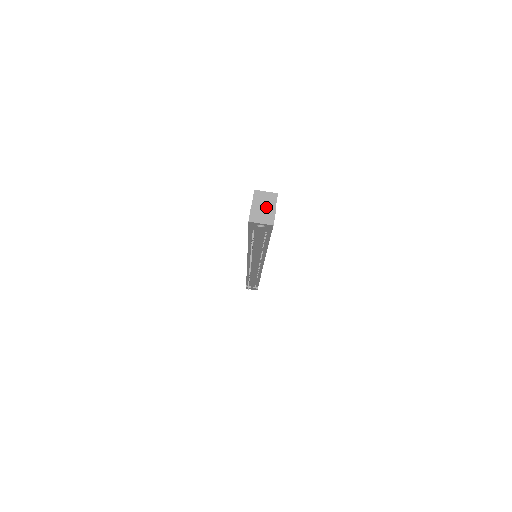
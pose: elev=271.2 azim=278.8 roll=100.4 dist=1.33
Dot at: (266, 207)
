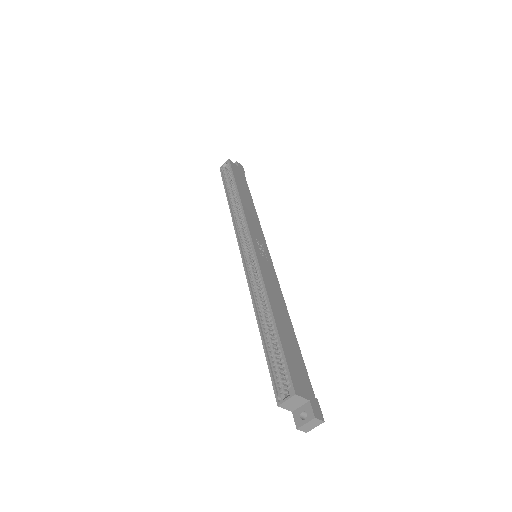
Dot at: (298, 404)
